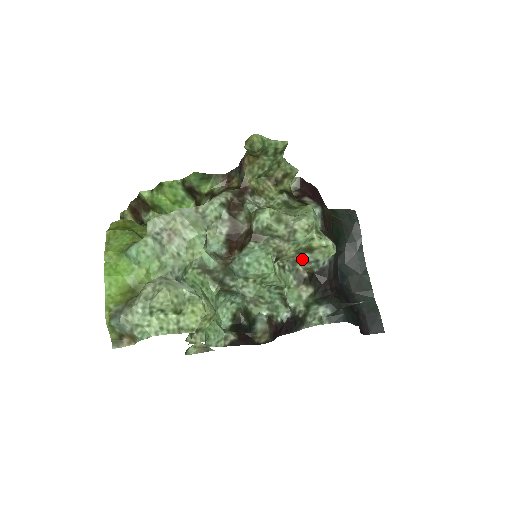
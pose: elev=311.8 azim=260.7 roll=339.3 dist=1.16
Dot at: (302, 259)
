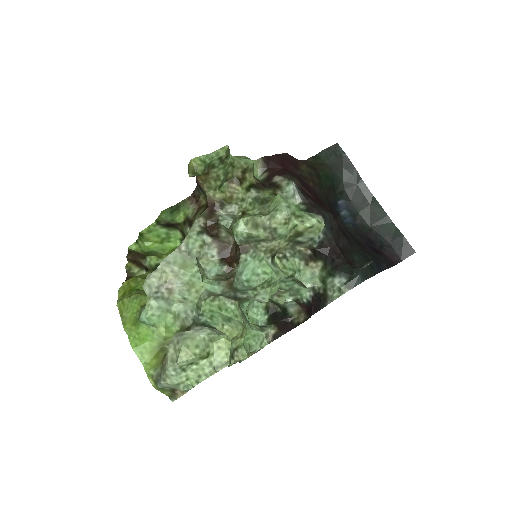
Dot at: (297, 242)
